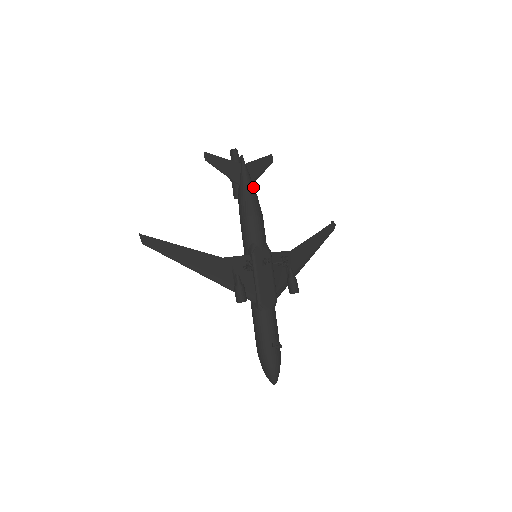
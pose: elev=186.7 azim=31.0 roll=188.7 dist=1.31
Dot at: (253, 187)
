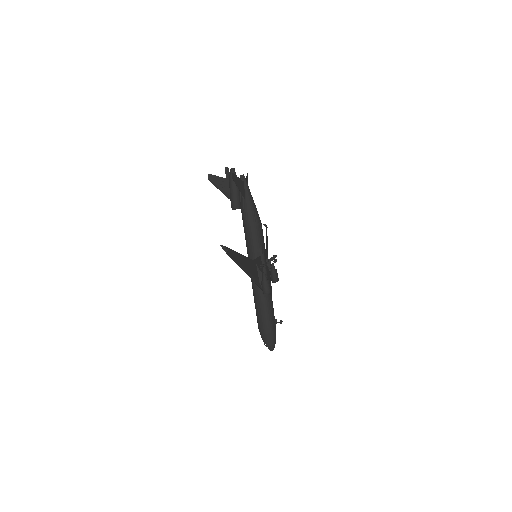
Dot at: occluded
